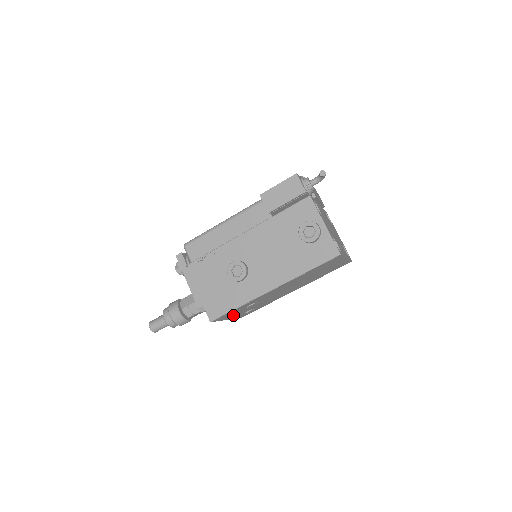
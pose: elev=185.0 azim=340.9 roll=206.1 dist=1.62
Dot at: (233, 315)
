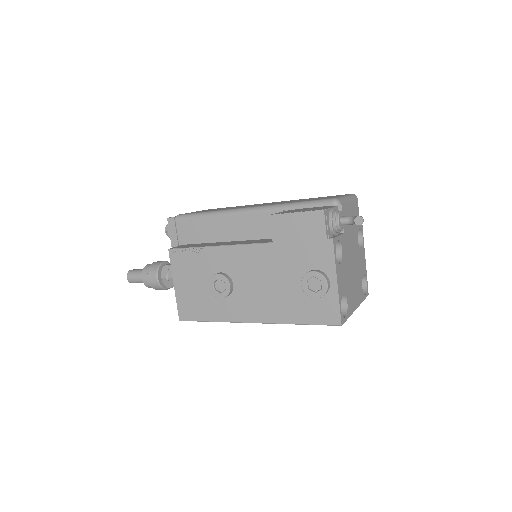
Dot at: occluded
